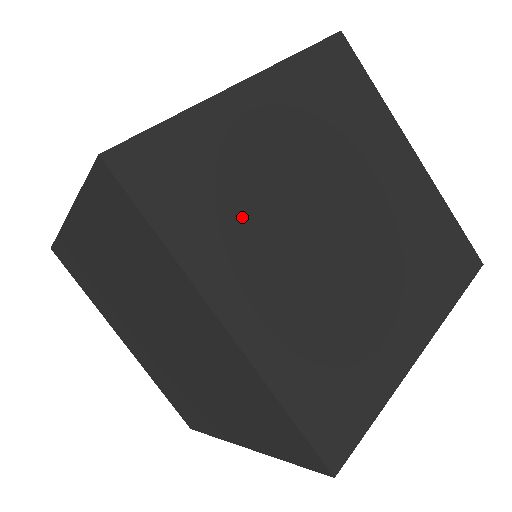
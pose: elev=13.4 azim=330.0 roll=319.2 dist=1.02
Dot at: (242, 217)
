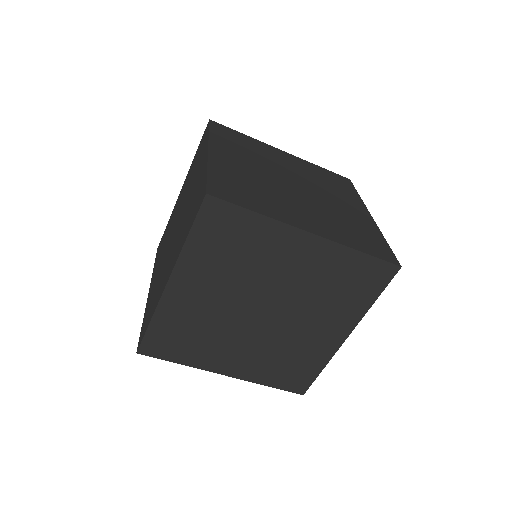
Dot at: (268, 195)
